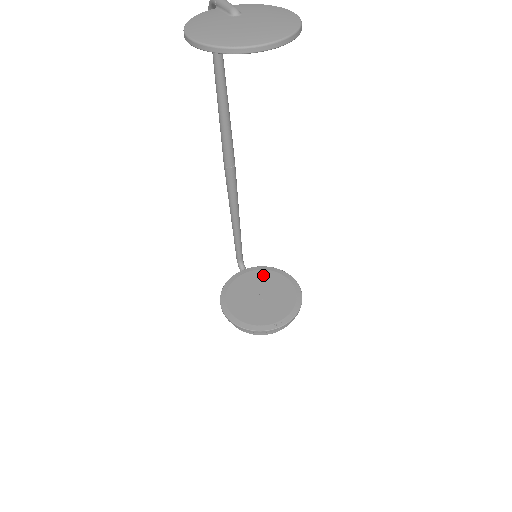
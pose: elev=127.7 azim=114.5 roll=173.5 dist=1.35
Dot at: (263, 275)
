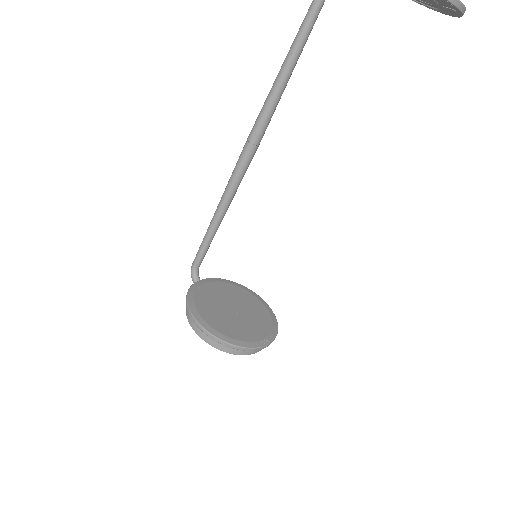
Dot at: (227, 288)
